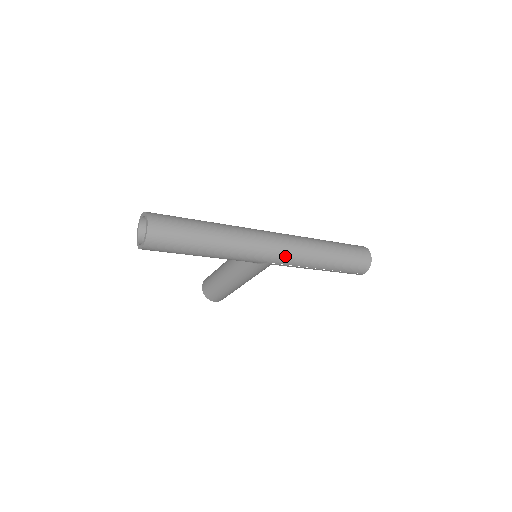
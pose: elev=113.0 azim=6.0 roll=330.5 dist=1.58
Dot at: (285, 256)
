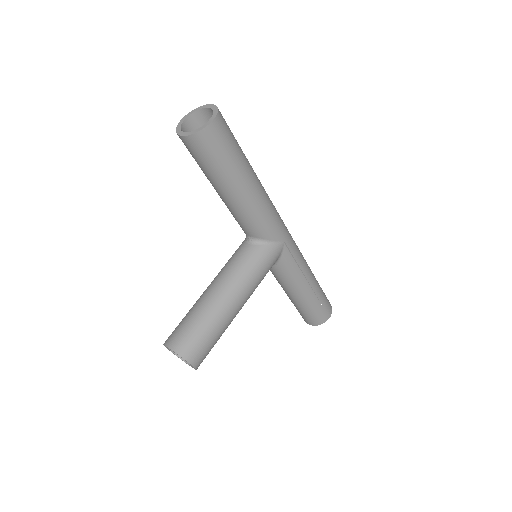
Dot at: (293, 241)
